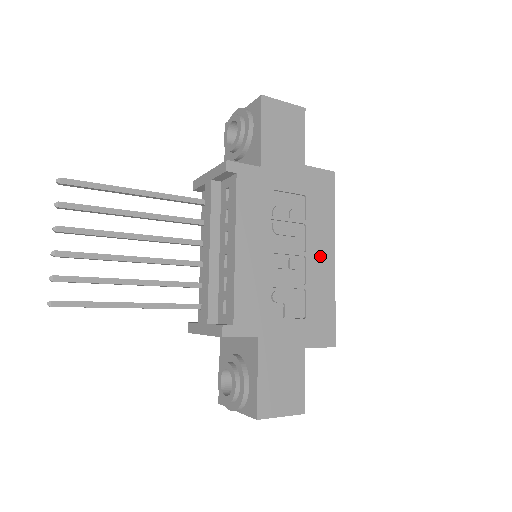
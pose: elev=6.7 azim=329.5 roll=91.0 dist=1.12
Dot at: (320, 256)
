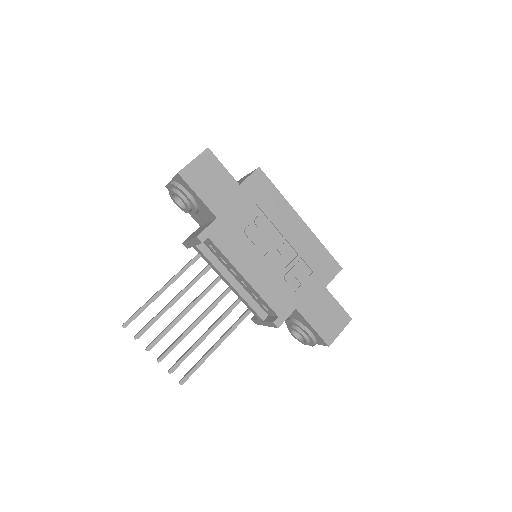
Dot at: (293, 229)
